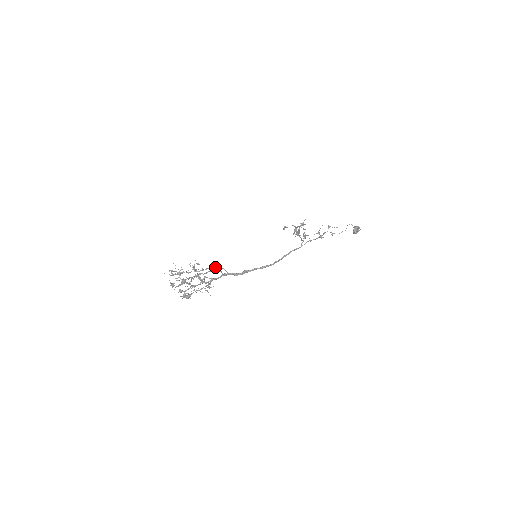
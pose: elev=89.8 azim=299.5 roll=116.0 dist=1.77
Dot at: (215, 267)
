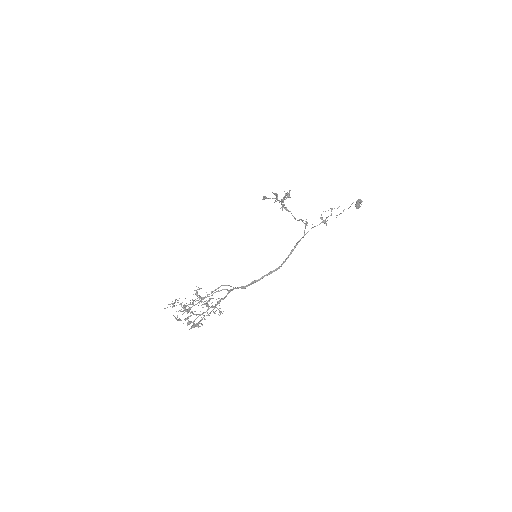
Dot at: occluded
